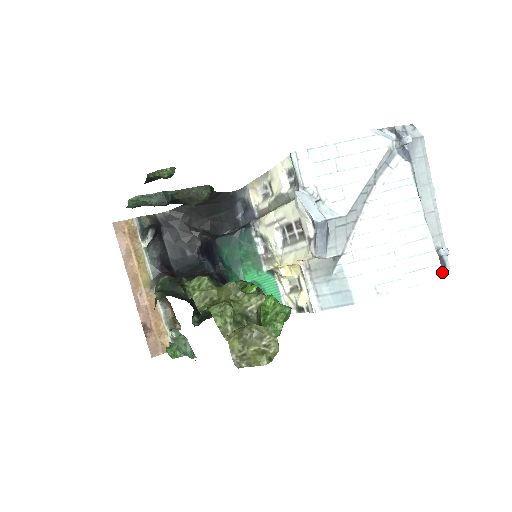
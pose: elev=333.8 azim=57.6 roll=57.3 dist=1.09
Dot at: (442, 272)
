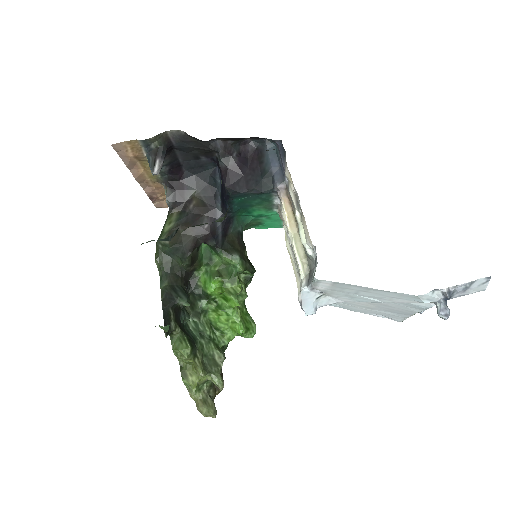
Dot at: occluded
